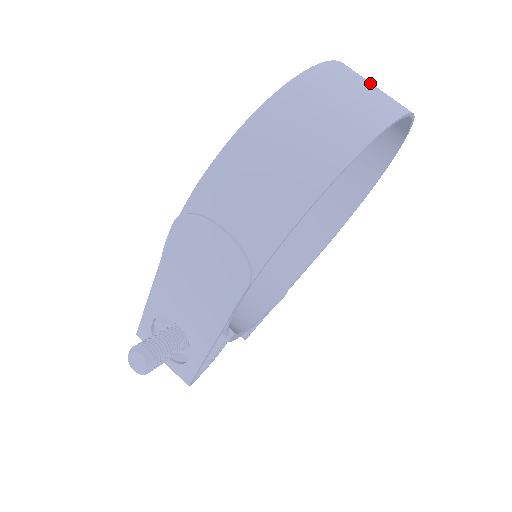
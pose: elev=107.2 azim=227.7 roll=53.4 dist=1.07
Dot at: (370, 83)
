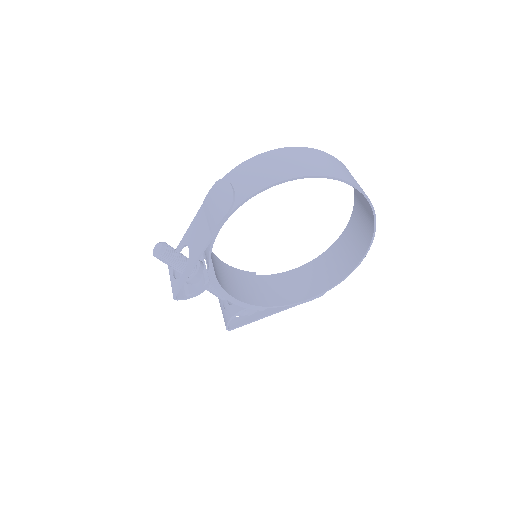
Dot at: (351, 175)
